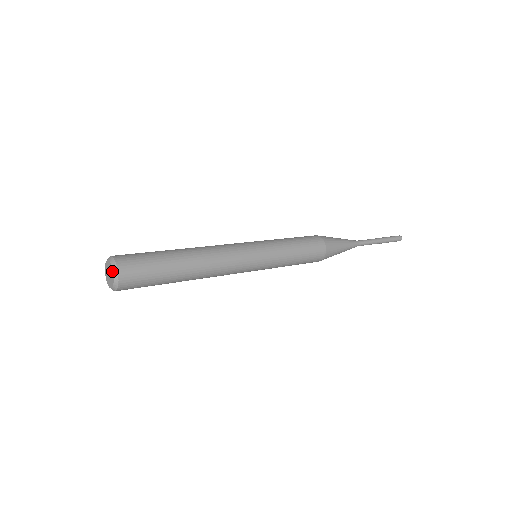
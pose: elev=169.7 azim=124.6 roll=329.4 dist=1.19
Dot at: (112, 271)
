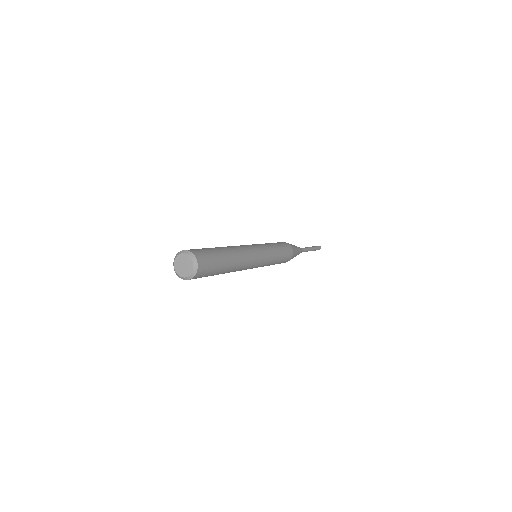
Dot at: (190, 259)
